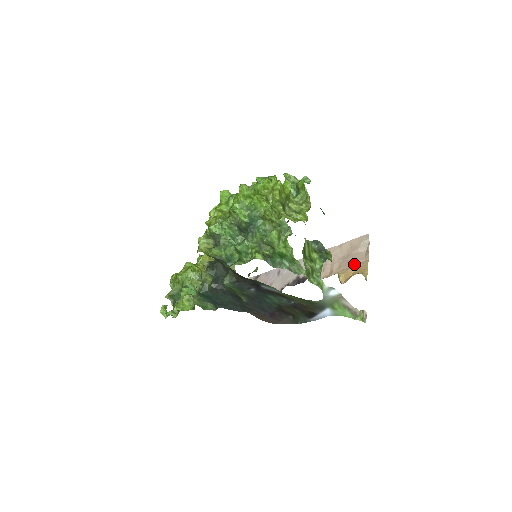
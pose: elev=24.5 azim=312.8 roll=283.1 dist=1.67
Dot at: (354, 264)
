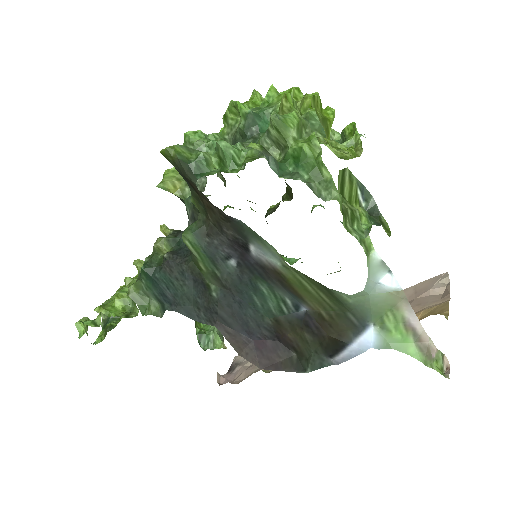
Dot at: (421, 309)
